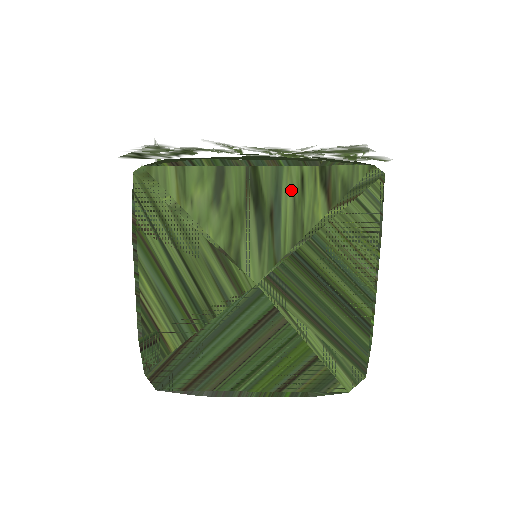
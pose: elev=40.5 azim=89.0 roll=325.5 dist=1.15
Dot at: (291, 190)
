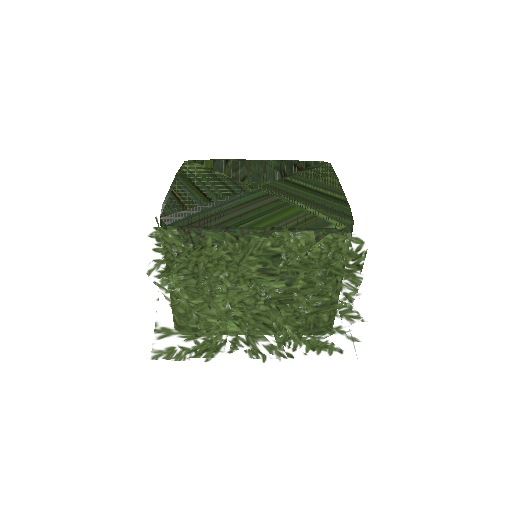
Dot at: (277, 166)
